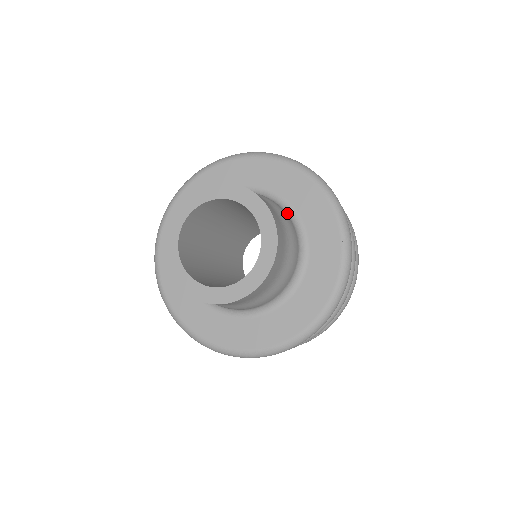
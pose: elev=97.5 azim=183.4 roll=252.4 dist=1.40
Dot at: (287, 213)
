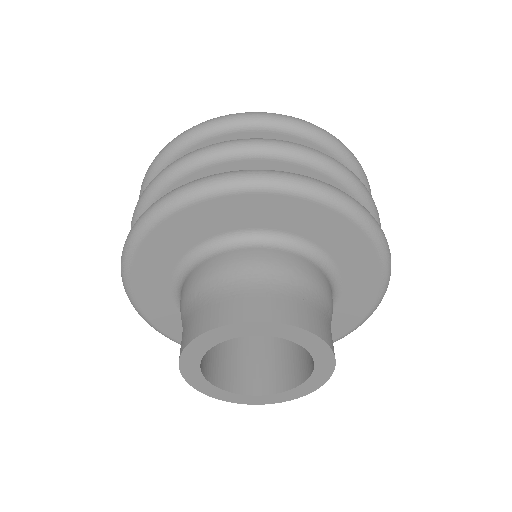
Dot at: (258, 244)
